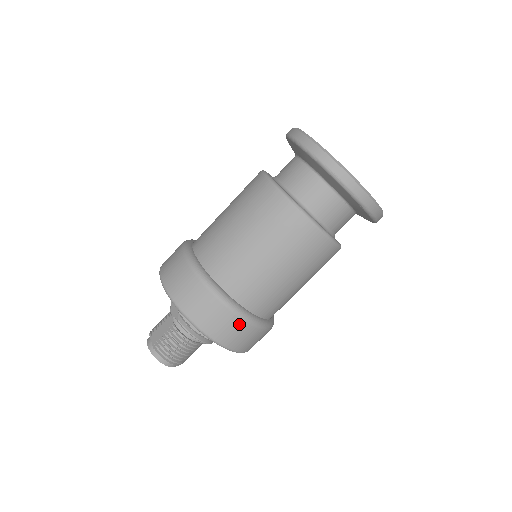
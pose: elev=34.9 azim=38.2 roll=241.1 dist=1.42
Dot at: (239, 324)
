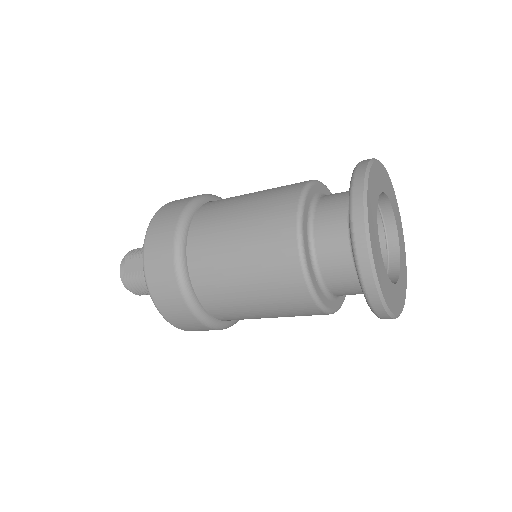
Dot at: (202, 327)
